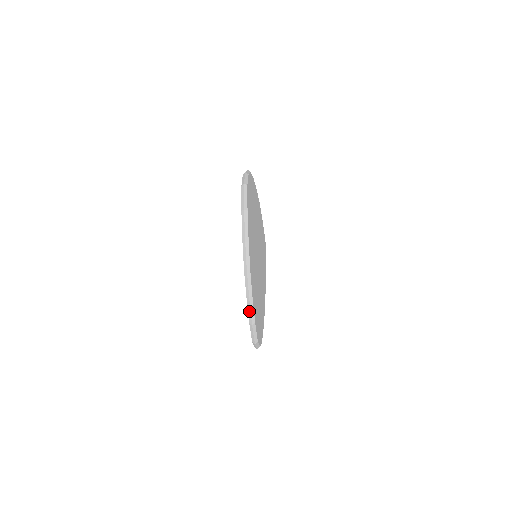
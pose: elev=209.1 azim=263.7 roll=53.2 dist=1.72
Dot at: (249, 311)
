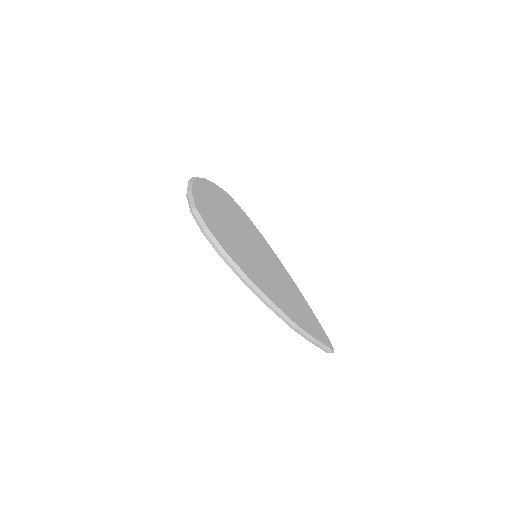
Dot at: occluded
